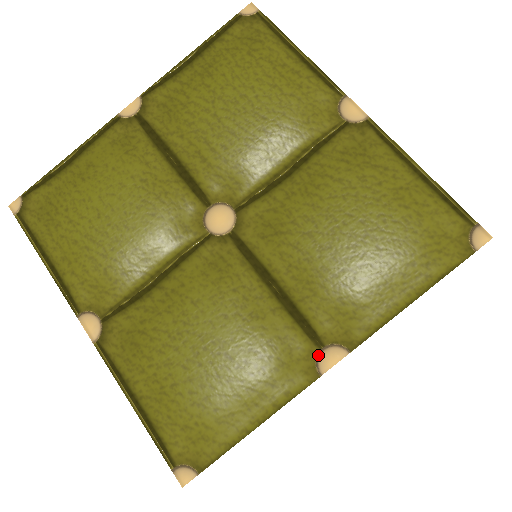
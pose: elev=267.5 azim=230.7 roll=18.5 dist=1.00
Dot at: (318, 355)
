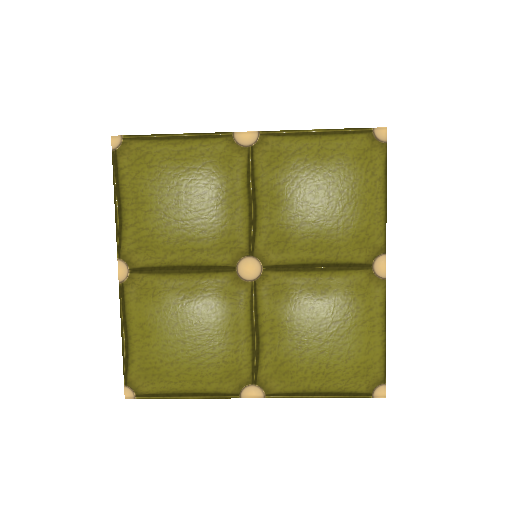
Dot at: (374, 272)
